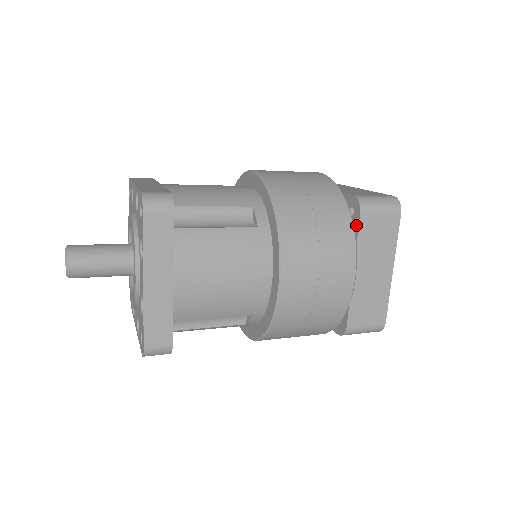
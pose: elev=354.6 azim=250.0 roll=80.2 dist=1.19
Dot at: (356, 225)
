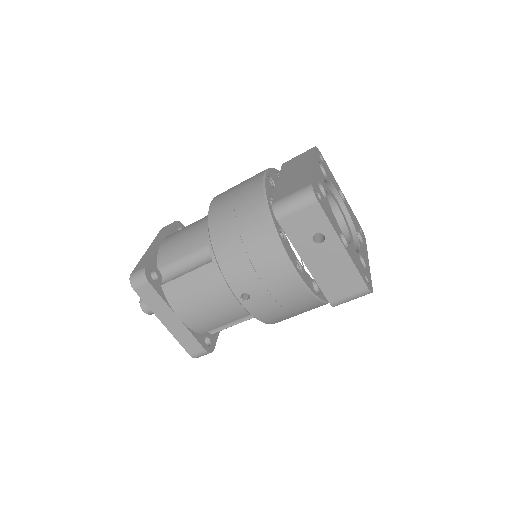
Dot at: occluded
